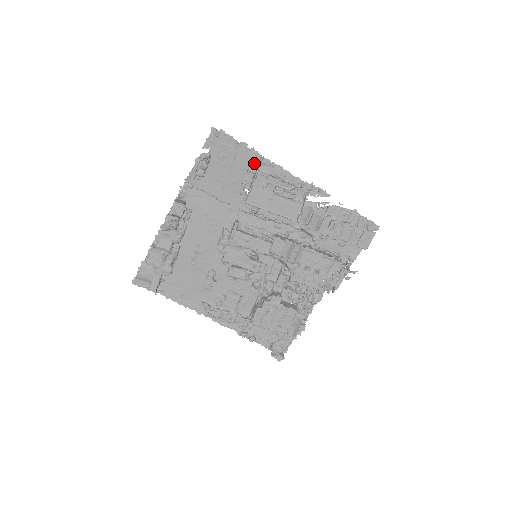
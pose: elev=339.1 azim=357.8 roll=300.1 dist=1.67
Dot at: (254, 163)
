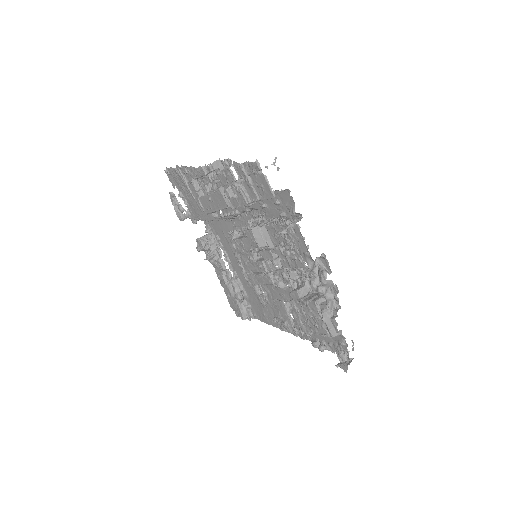
Dot at: occluded
